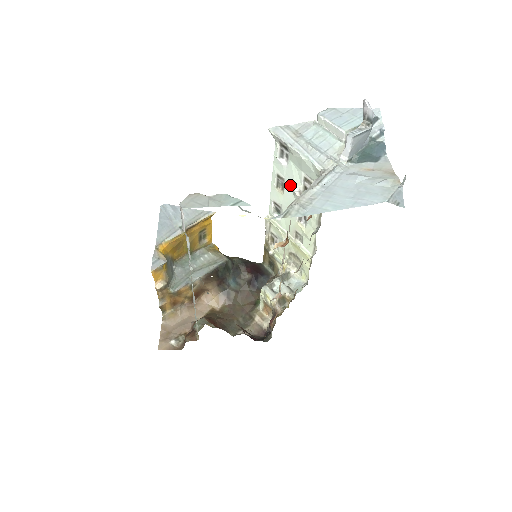
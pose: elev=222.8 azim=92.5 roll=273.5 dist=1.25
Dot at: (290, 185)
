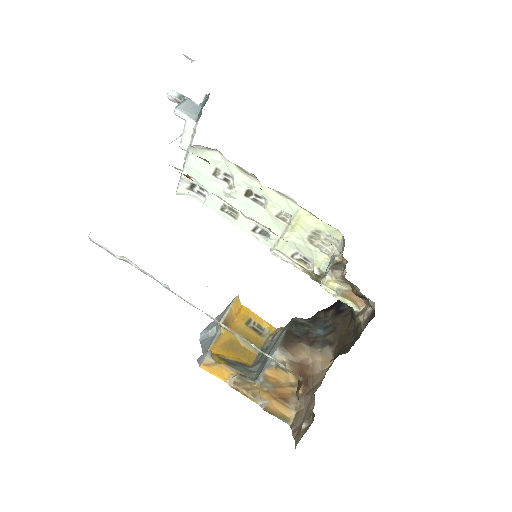
Dot at: (226, 198)
